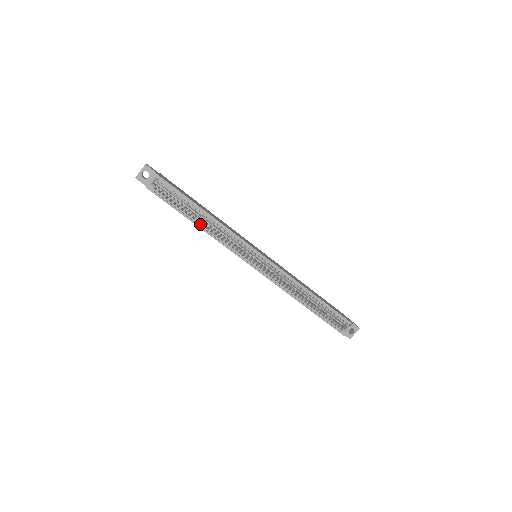
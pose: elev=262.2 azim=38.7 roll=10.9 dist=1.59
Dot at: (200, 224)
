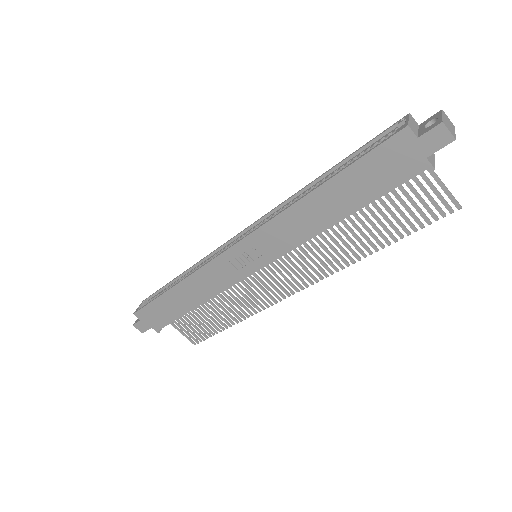
Dot at: (178, 285)
